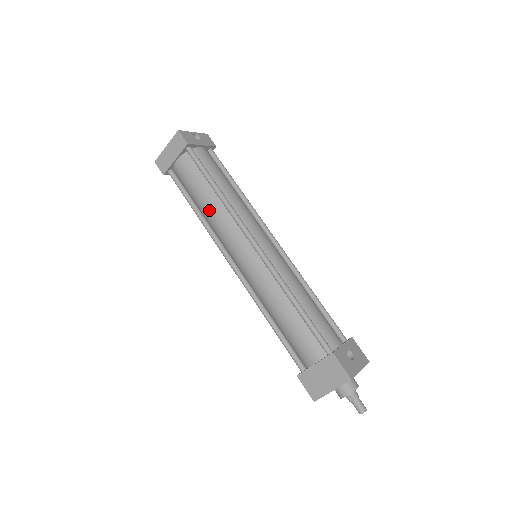
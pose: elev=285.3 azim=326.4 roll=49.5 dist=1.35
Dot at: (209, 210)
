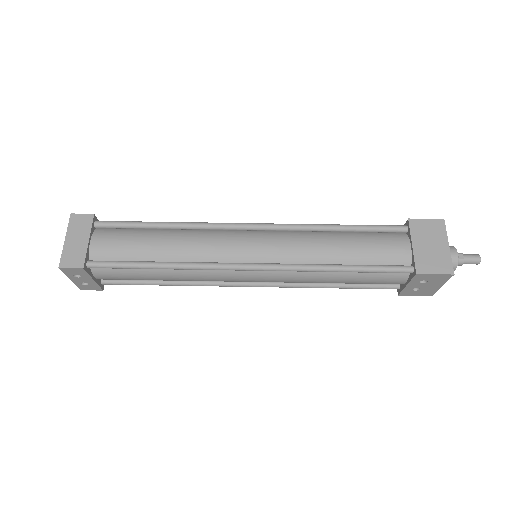
Dot at: (174, 245)
